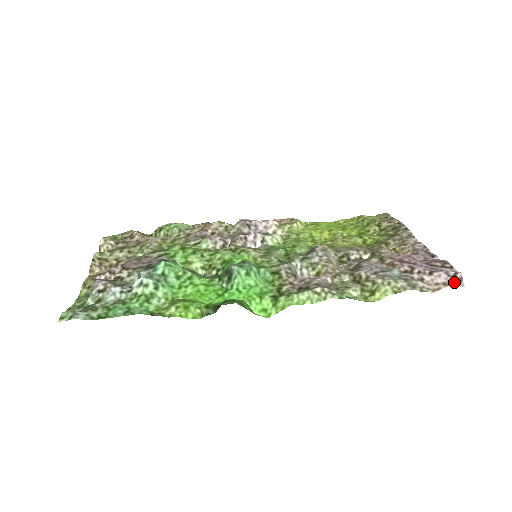
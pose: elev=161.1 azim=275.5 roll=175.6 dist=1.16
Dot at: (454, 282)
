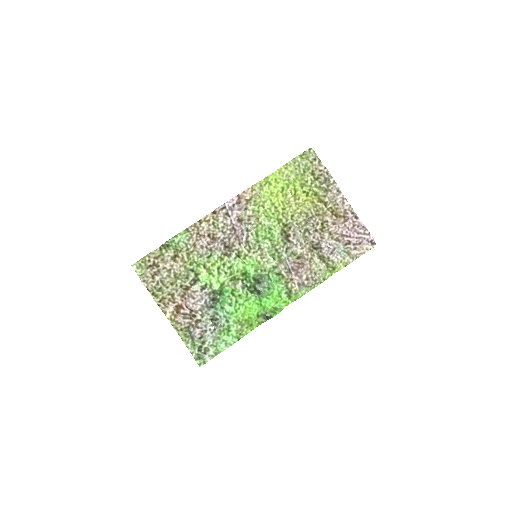
Dot at: (371, 246)
